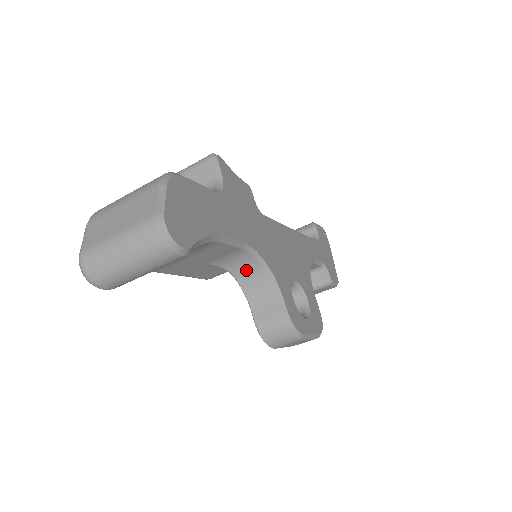
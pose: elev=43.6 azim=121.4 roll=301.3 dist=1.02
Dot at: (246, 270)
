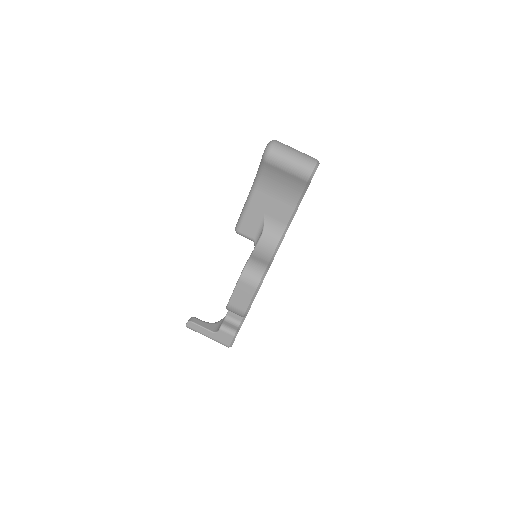
Dot at: (270, 239)
